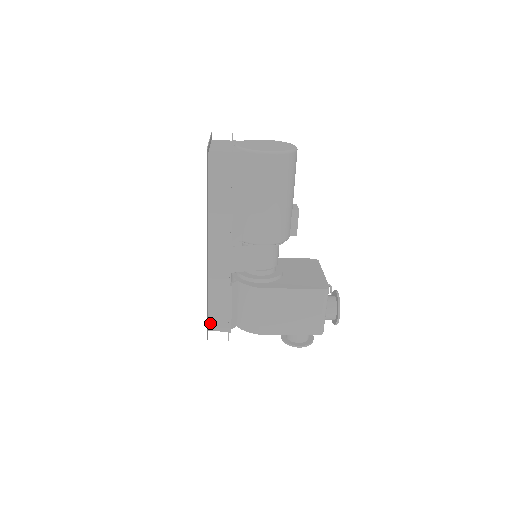
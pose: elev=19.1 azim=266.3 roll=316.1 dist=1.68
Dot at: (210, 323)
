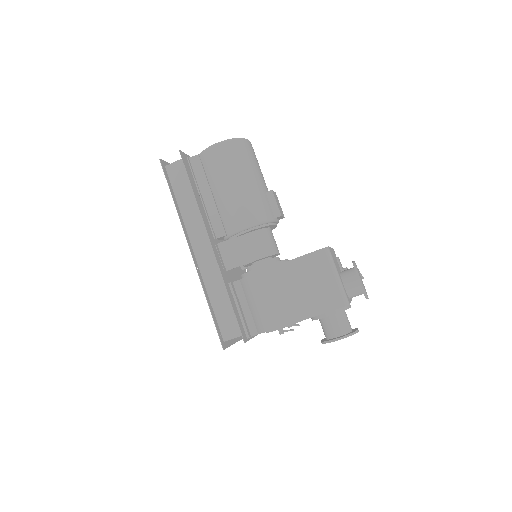
Dot at: (222, 331)
